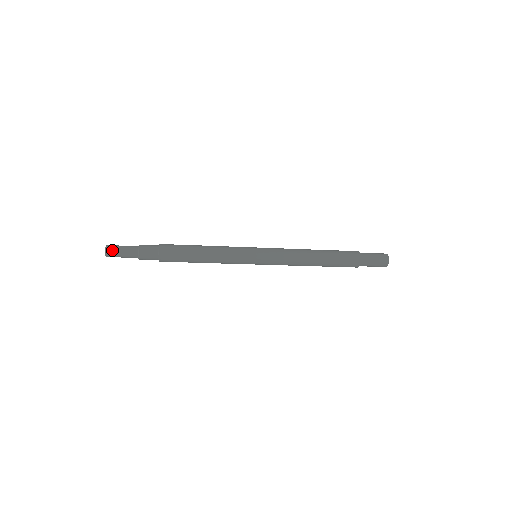
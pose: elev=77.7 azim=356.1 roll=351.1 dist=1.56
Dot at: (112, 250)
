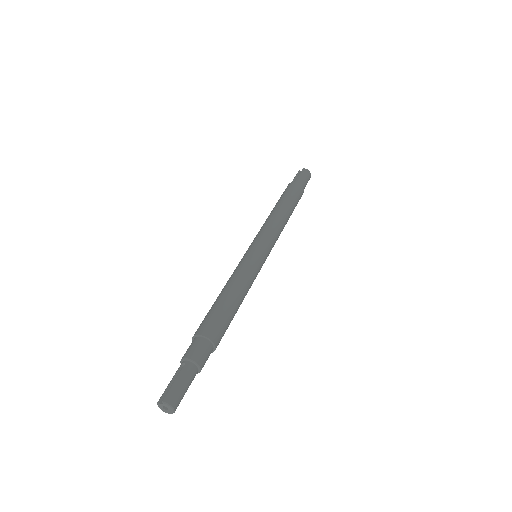
Dot at: occluded
